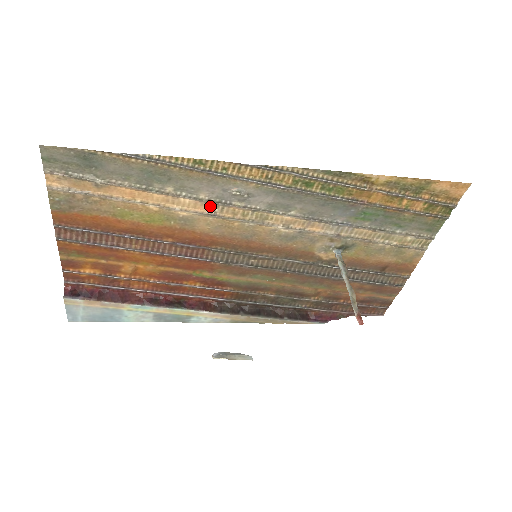
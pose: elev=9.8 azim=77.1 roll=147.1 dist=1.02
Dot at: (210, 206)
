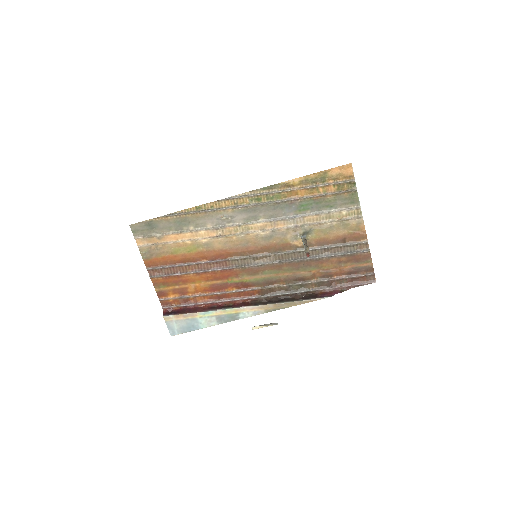
Dot at: (216, 231)
